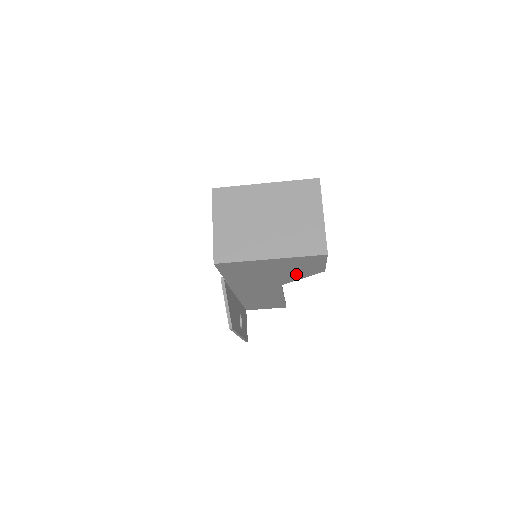
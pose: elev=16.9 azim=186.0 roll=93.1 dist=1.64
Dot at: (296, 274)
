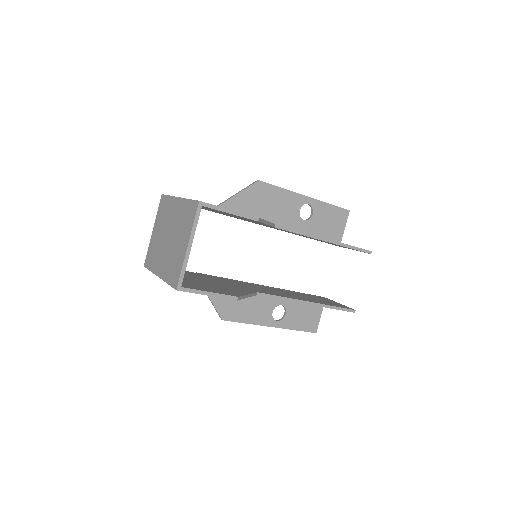
Dot at: occluded
